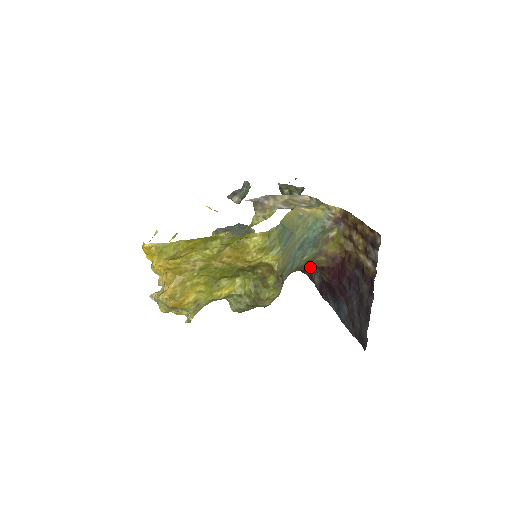
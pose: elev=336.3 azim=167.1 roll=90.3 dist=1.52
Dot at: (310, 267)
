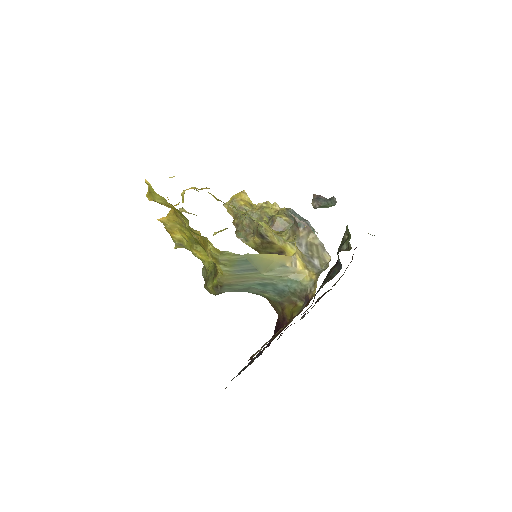
Dot at: (271, 304)
